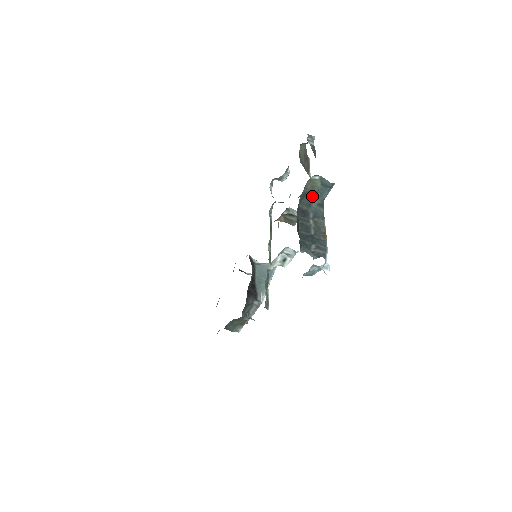
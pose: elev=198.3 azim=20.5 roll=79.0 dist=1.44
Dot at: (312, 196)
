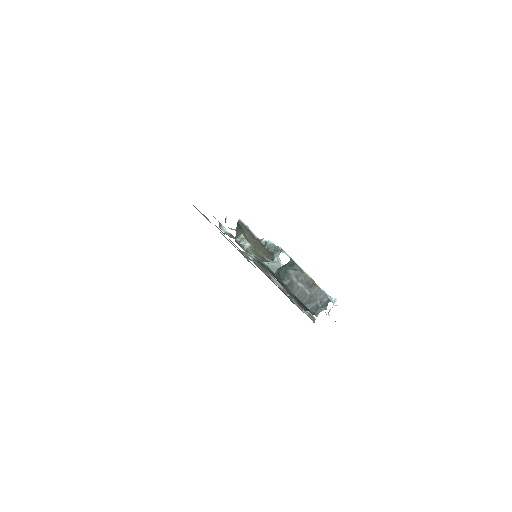
Dot at: occluded
